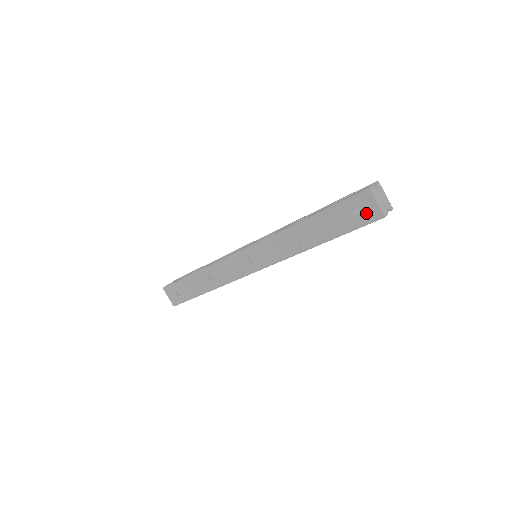
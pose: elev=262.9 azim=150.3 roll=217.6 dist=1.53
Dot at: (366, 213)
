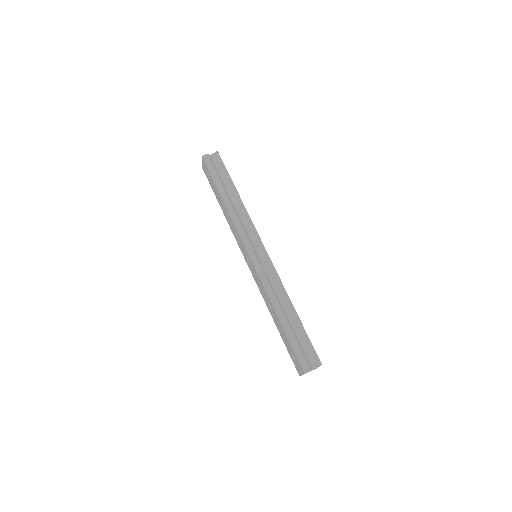
Dot at: (296, 365)
